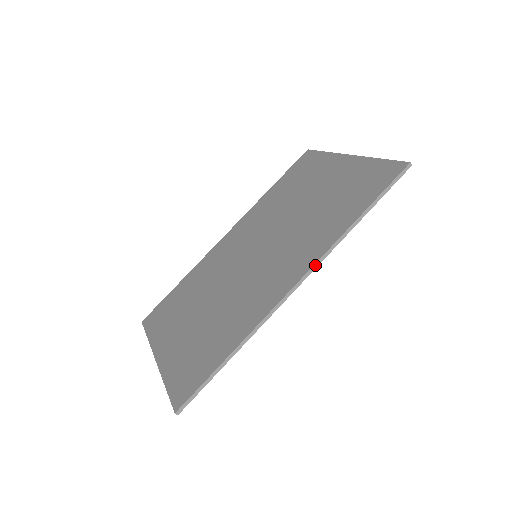
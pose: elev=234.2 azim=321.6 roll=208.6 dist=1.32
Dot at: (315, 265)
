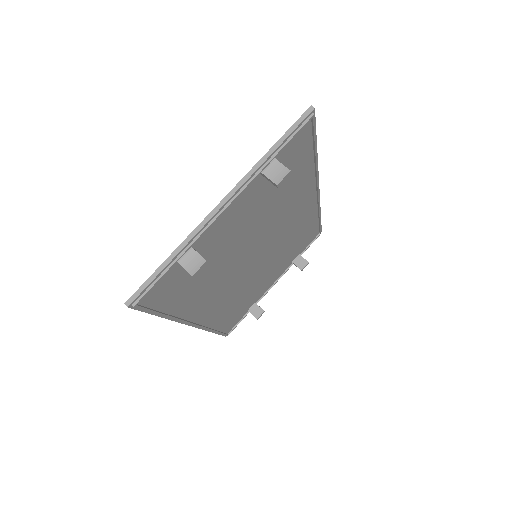
Dot at: occluded
